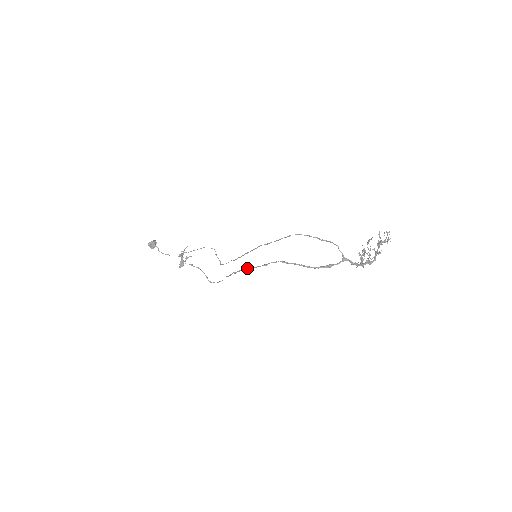
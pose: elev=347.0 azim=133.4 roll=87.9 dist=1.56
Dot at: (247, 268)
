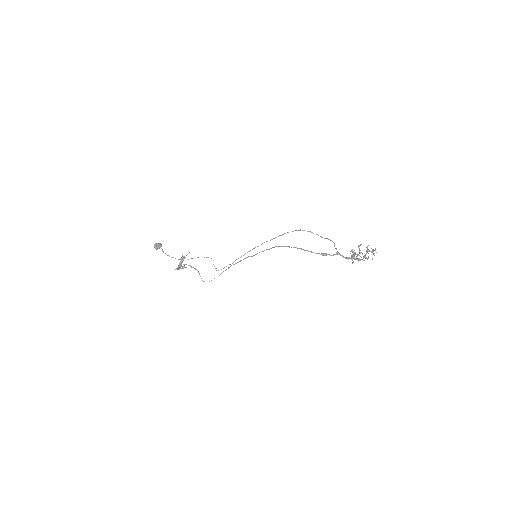
Dot at: (249, 256)
